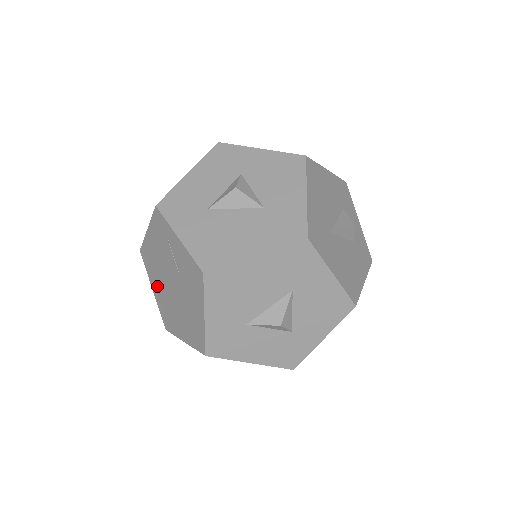
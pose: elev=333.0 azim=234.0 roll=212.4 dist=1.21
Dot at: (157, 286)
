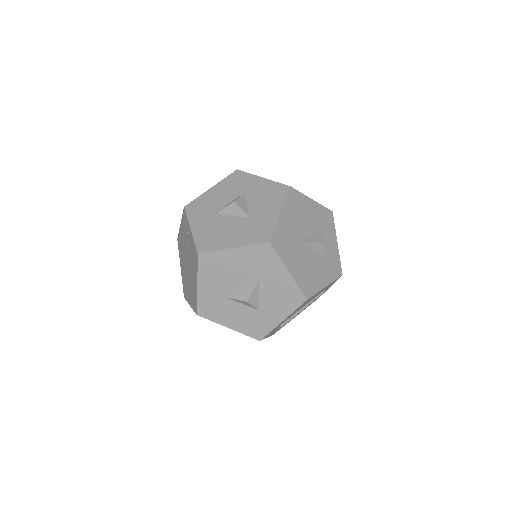
Dot at: (182, 265)
